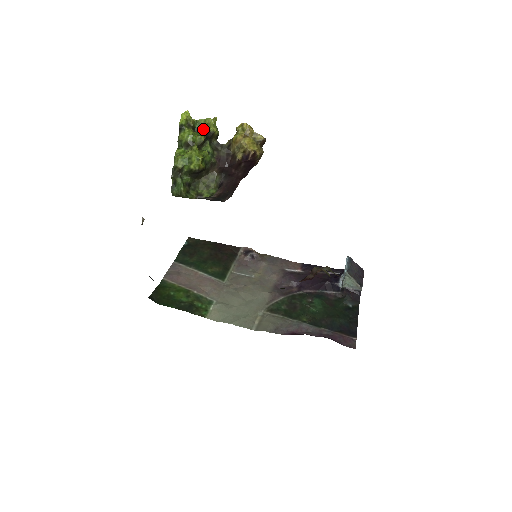
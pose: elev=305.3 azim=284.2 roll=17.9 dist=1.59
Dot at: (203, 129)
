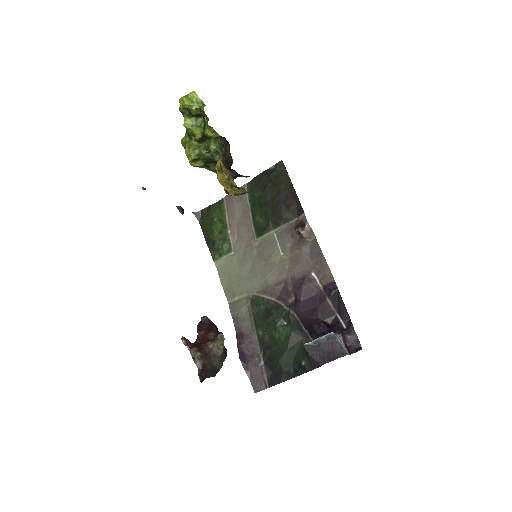
Dot at: (208, 120)
